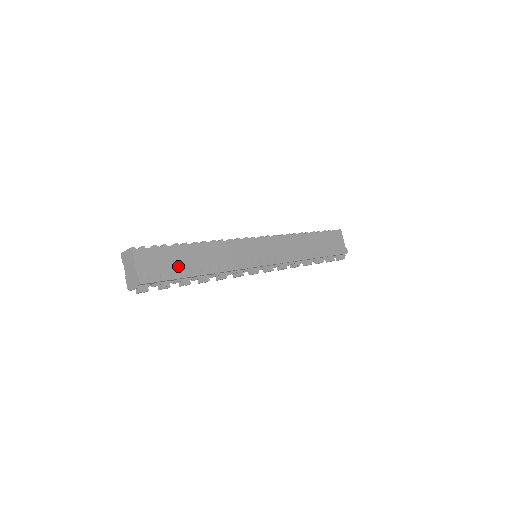
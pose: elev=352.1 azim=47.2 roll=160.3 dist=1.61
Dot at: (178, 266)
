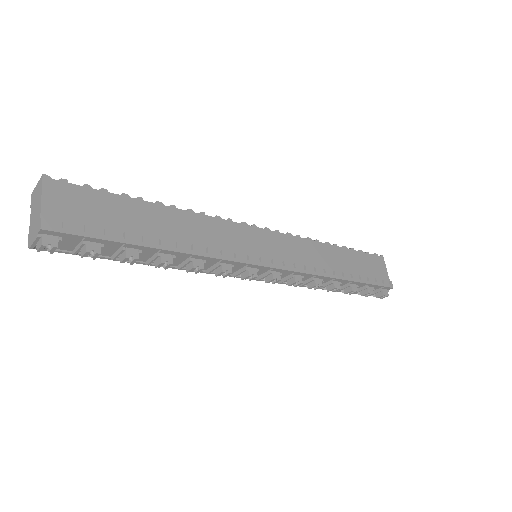
Dot at: (120, 225)
